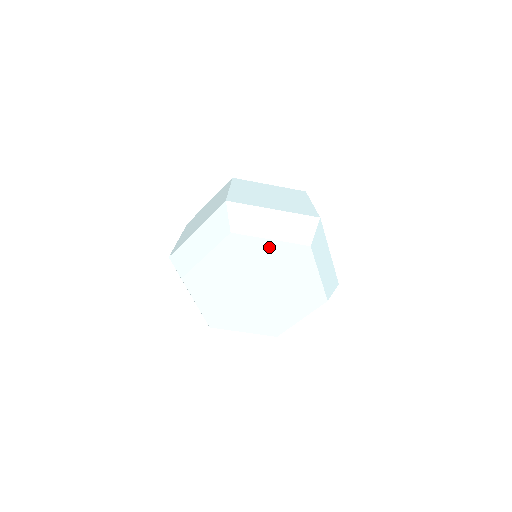
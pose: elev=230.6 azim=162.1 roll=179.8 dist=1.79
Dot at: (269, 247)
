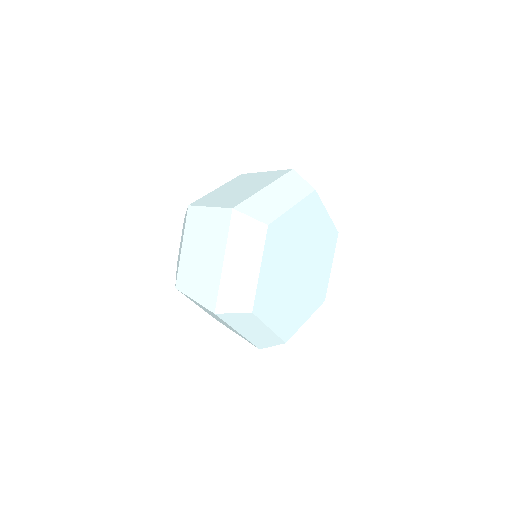
Dot at: (294, 215)
